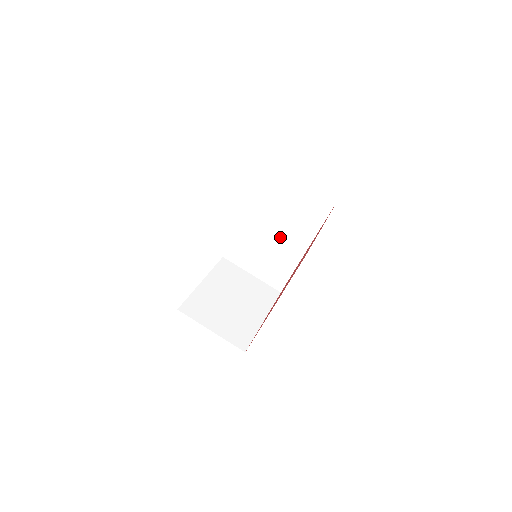
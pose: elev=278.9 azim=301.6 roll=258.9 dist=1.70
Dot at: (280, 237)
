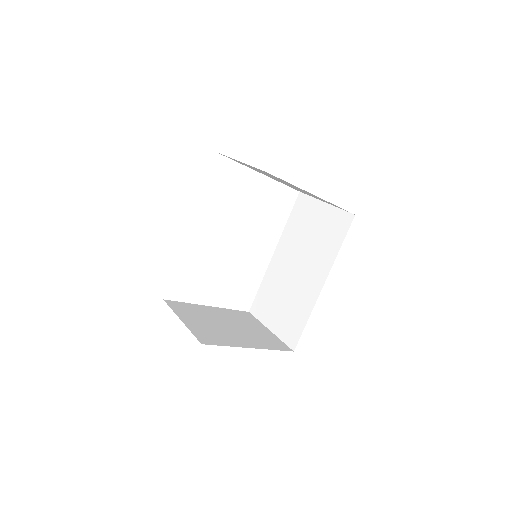
Dot at: (301, 273)
